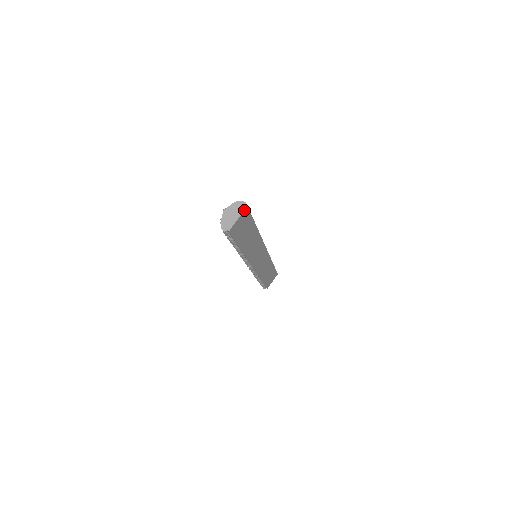
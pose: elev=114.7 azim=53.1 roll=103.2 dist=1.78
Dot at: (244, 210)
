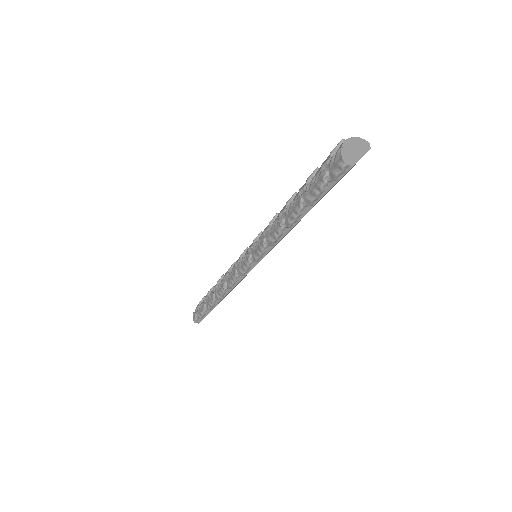
Dot at: (368, 150)
